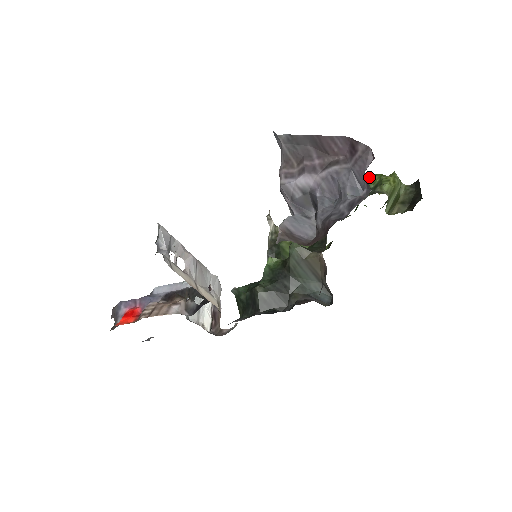
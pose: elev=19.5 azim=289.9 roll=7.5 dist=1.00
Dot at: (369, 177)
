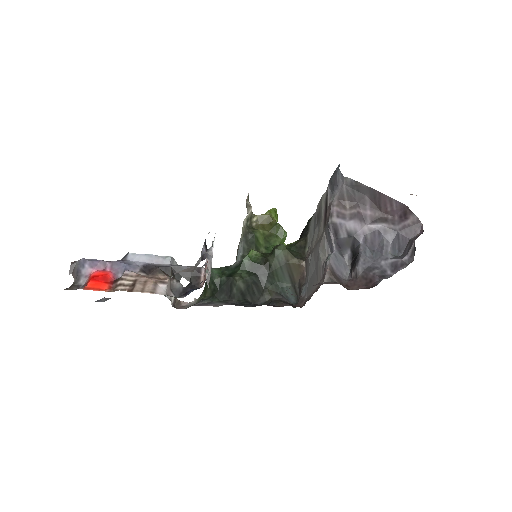
Dot at: occluded
